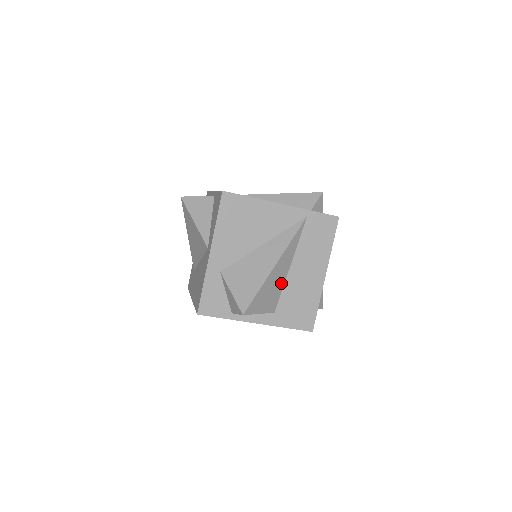
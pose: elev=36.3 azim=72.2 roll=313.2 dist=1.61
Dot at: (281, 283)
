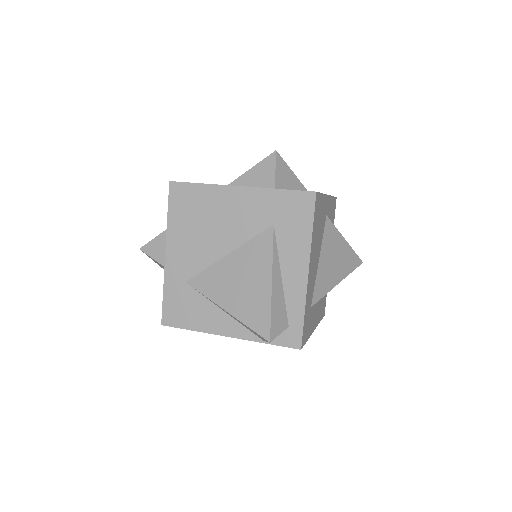
Dot at: occluded
